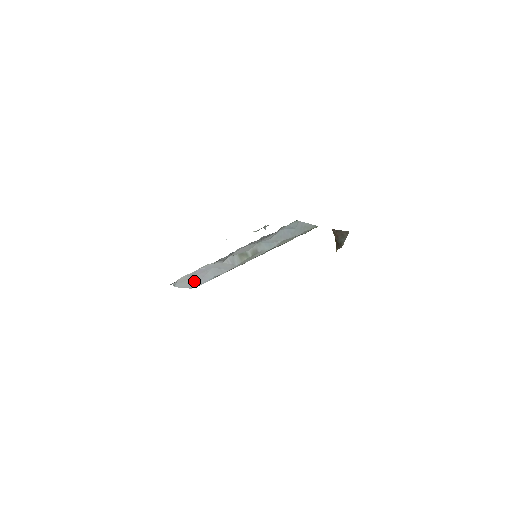
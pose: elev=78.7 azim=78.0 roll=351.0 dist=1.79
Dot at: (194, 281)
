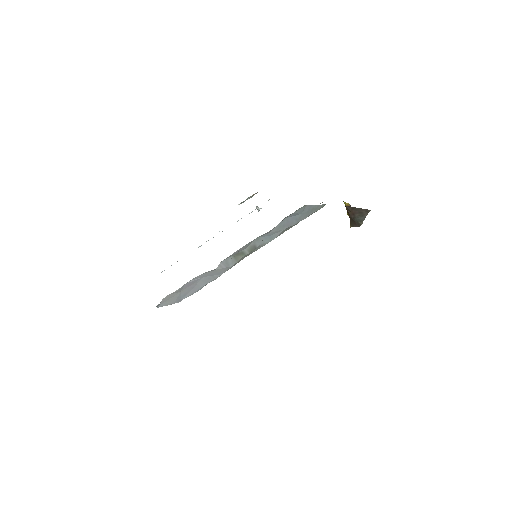
Dot at: (181, 295)
